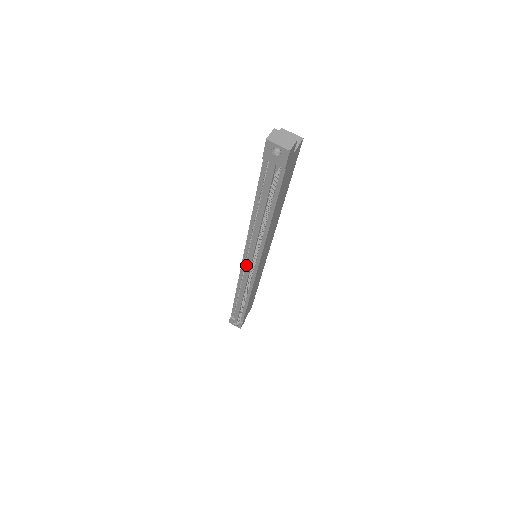
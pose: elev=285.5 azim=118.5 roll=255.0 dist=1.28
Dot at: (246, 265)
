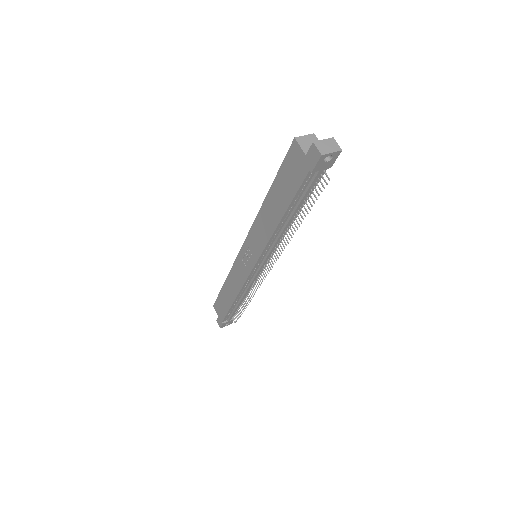
Dot at: (256, 269)
